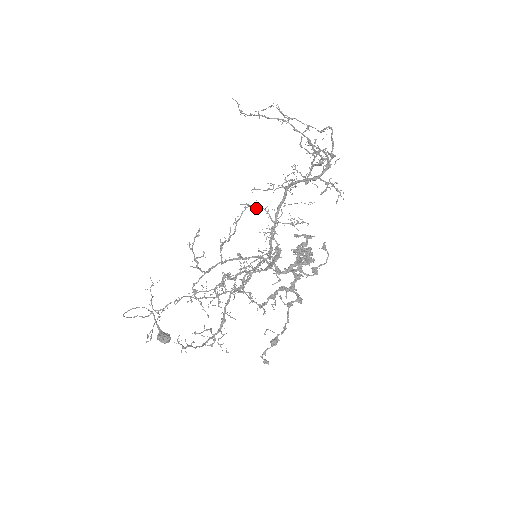
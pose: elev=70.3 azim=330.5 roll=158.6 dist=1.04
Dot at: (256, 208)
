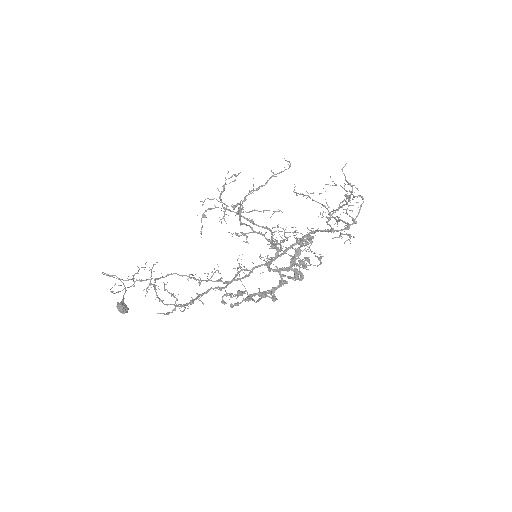
Dot at: occluded
